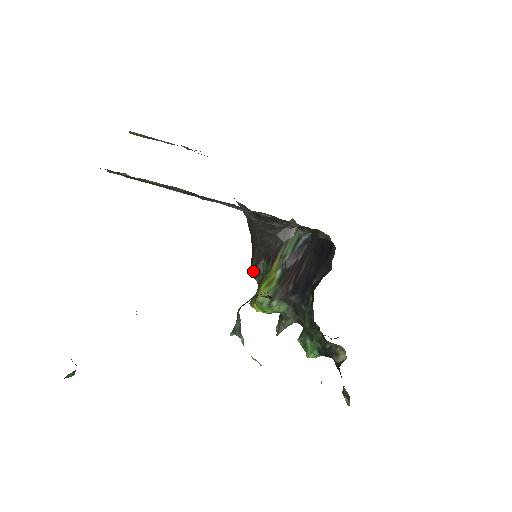
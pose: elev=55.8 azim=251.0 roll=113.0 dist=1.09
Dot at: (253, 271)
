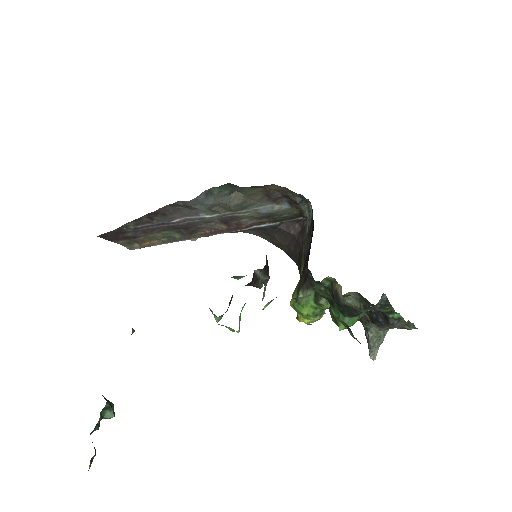
Dot at: occluded
